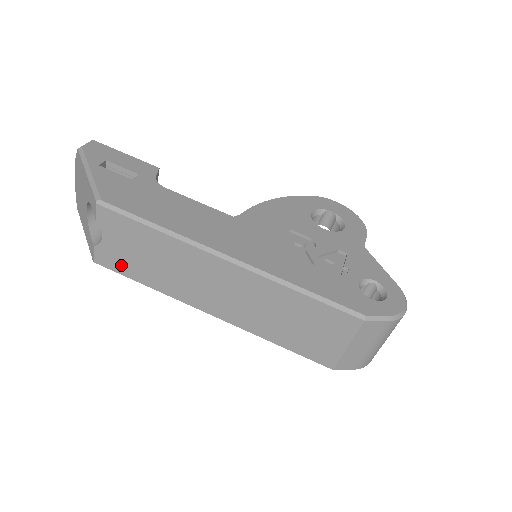
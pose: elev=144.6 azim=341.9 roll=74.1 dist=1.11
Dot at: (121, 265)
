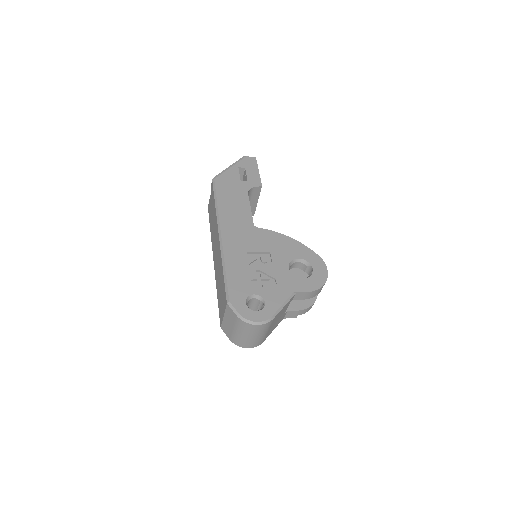
Dot at: occluded
